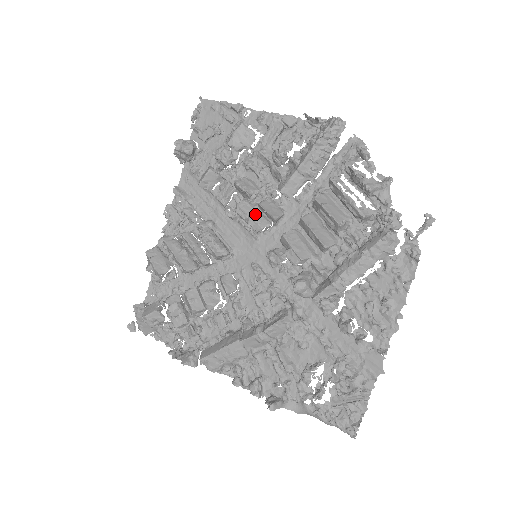
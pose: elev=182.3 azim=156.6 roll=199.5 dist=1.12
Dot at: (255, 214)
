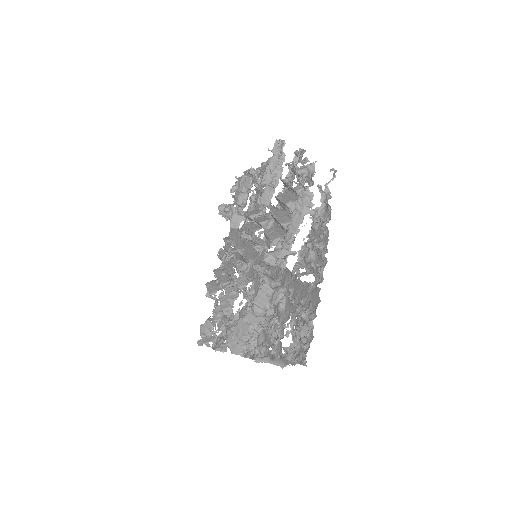
Dot at: (252, 227)
